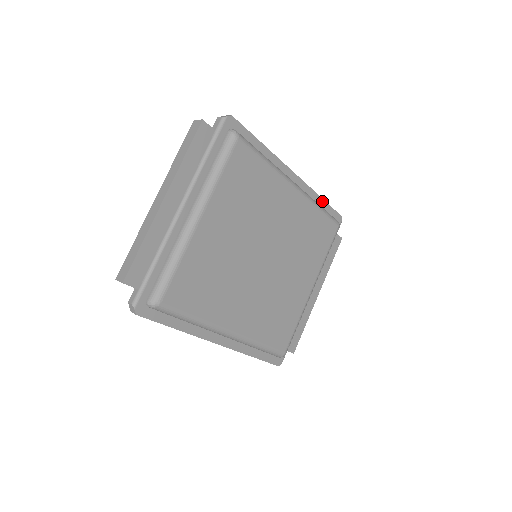
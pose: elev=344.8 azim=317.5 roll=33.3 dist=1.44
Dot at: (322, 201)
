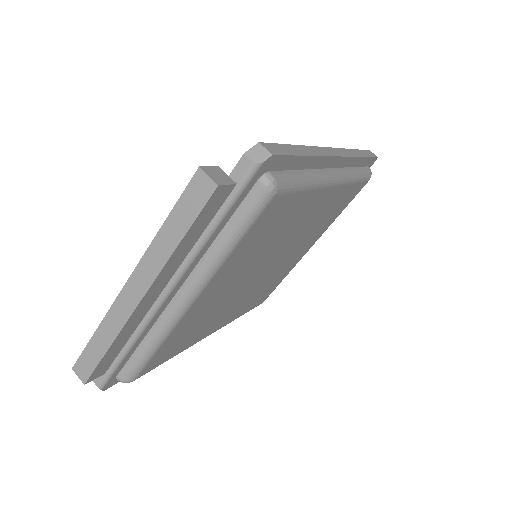
Dot at: (362, 159)
